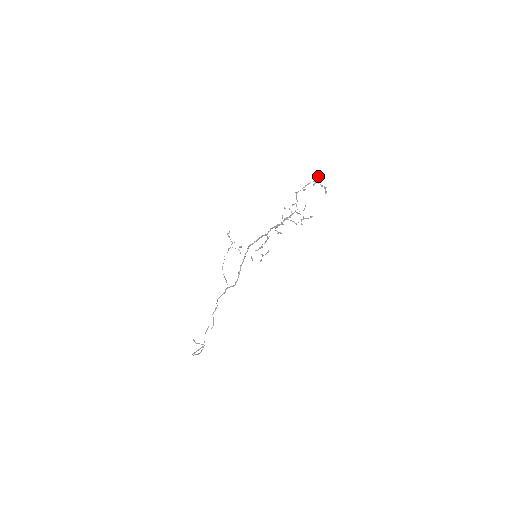
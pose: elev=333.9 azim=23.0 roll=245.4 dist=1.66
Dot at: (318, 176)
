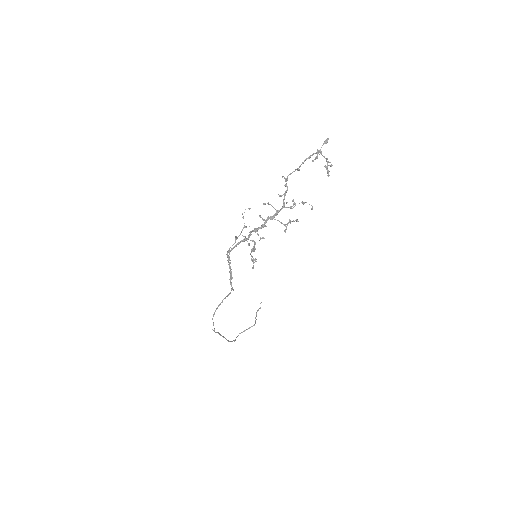
Dot at: (325, 142)
